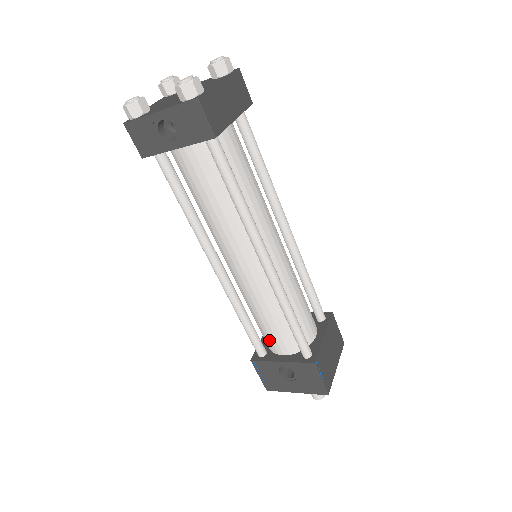
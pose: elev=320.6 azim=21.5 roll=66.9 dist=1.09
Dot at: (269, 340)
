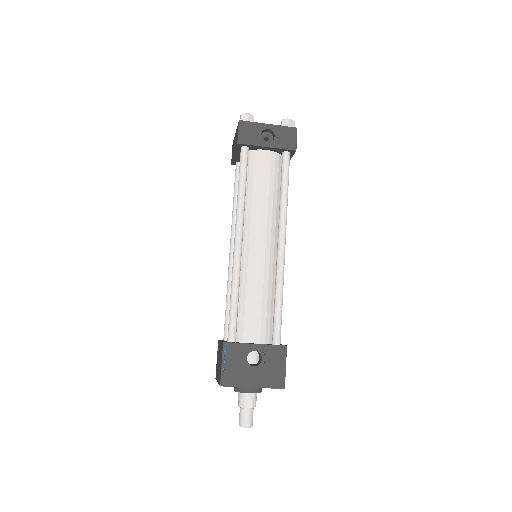
Dot at: (247, 325)
